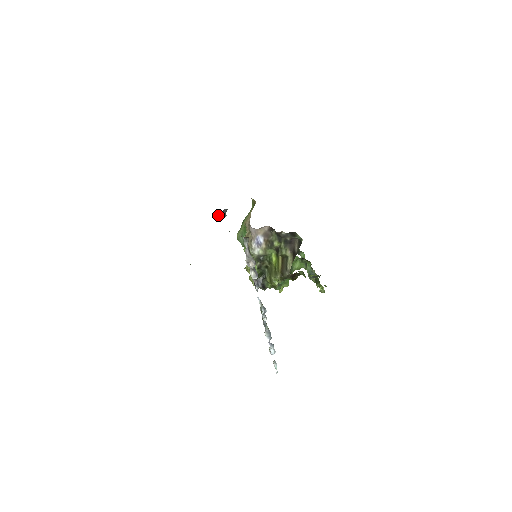
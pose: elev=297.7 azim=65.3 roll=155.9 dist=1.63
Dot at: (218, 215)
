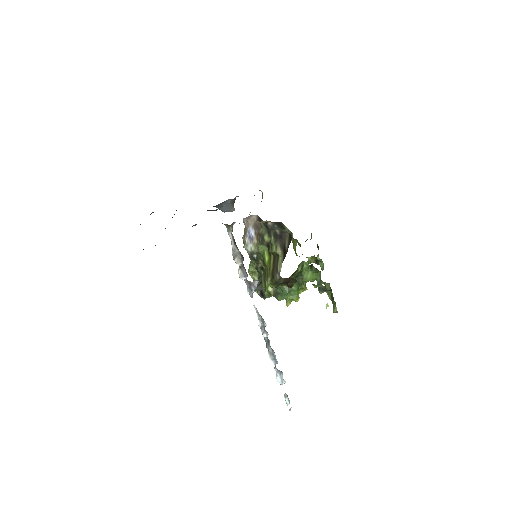
Dot at: occluded
